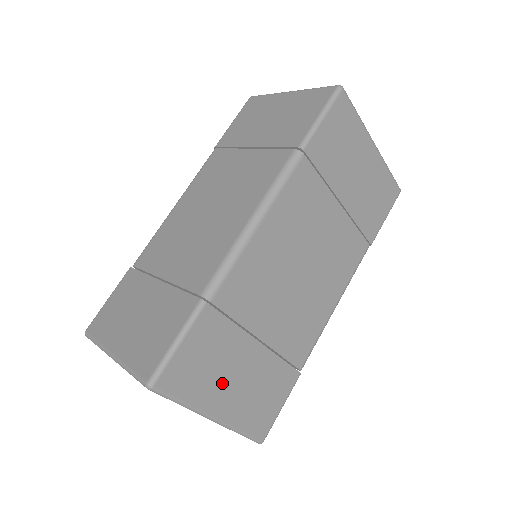
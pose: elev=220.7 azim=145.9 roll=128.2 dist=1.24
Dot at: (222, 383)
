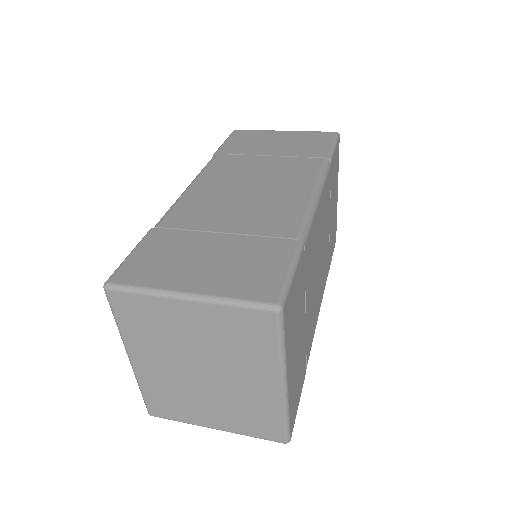
Dot at: (294, 343)
